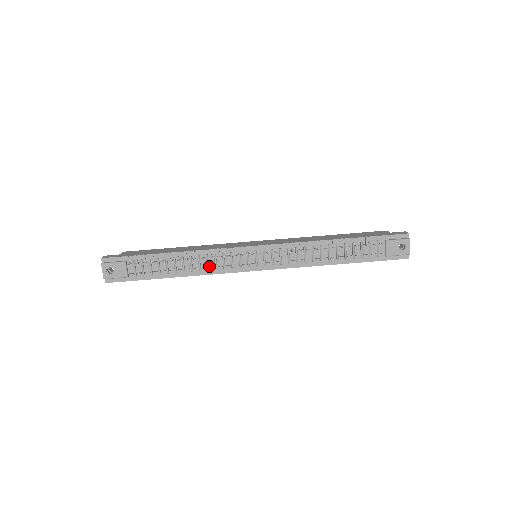
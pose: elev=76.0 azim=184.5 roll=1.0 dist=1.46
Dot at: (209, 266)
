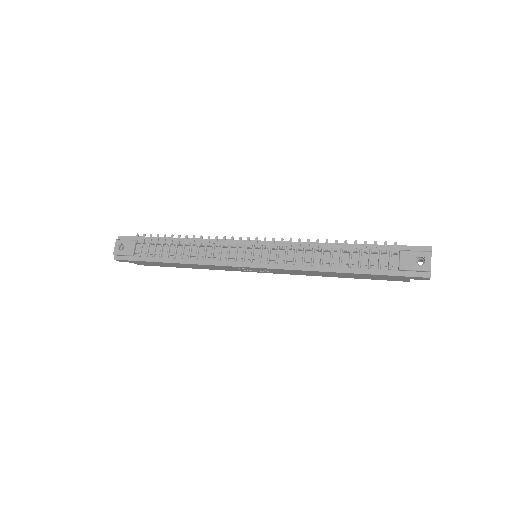
Dot at: (206, 256)
